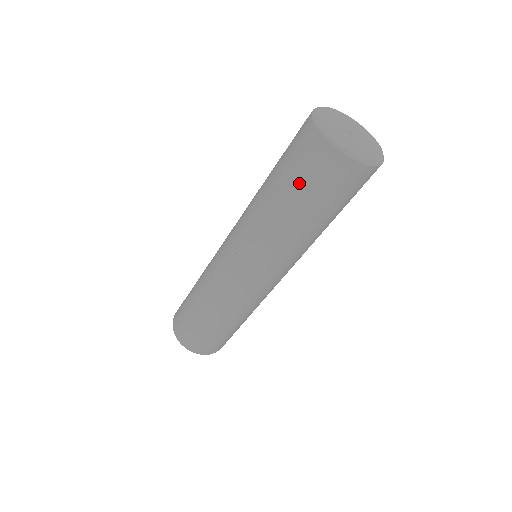
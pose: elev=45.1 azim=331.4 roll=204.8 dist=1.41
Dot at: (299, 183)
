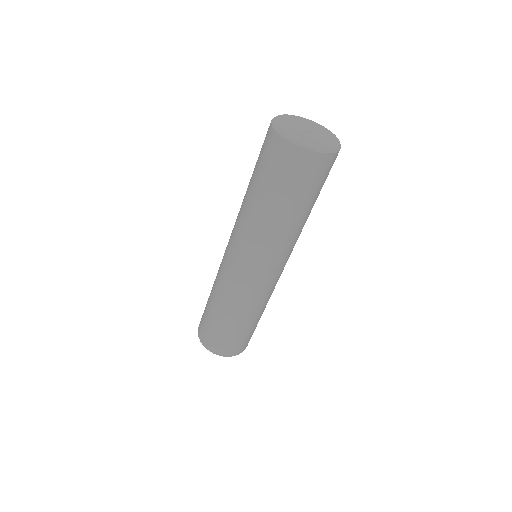
Dot at: (297, 191)
